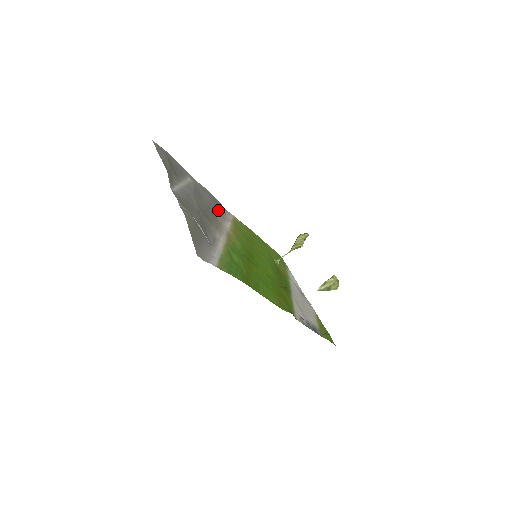
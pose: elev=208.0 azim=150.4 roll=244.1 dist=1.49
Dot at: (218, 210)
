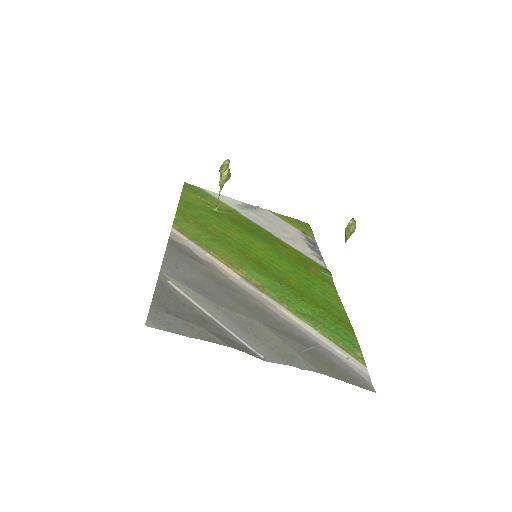
Dot at: (202, 265)
